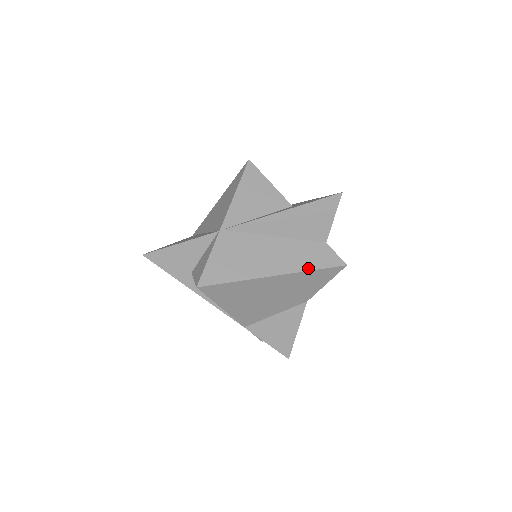
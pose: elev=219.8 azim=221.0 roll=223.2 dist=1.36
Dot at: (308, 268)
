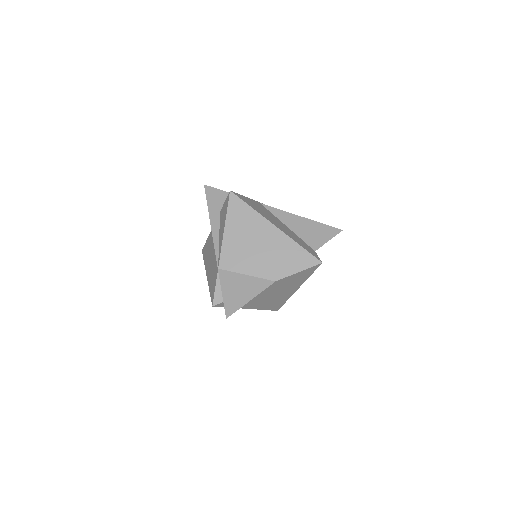
Dot at: (298, 243)
